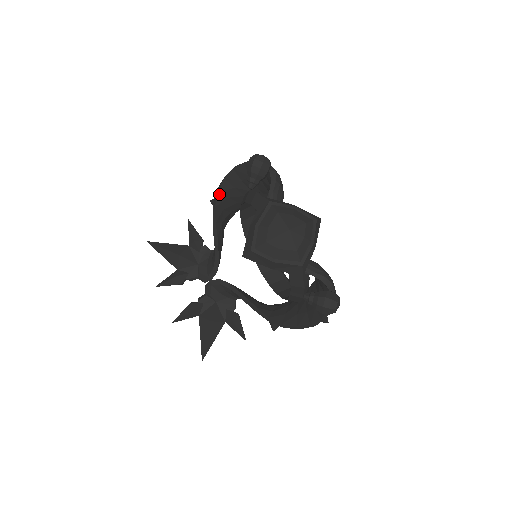
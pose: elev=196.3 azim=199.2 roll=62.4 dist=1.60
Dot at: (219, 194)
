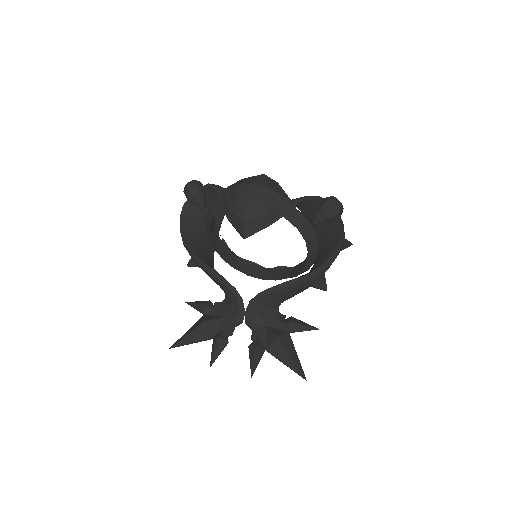
Dot at: (187, 243)
